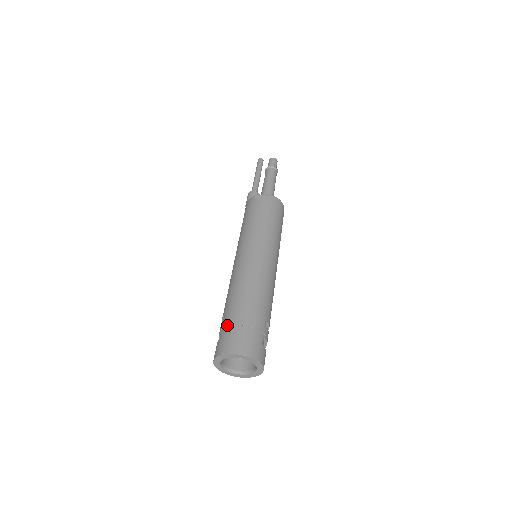
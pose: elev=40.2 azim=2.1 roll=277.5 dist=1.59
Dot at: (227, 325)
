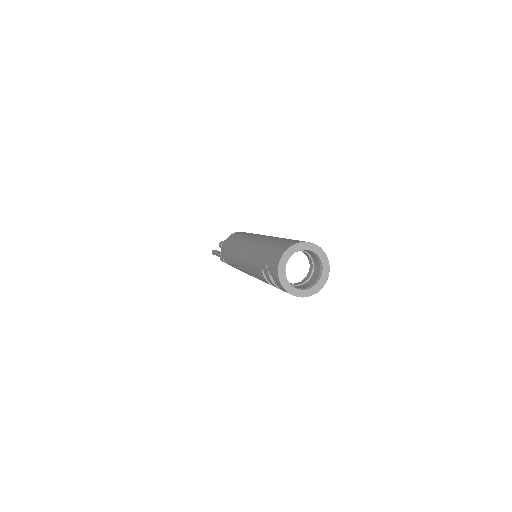
Dot at: (266, 259)
